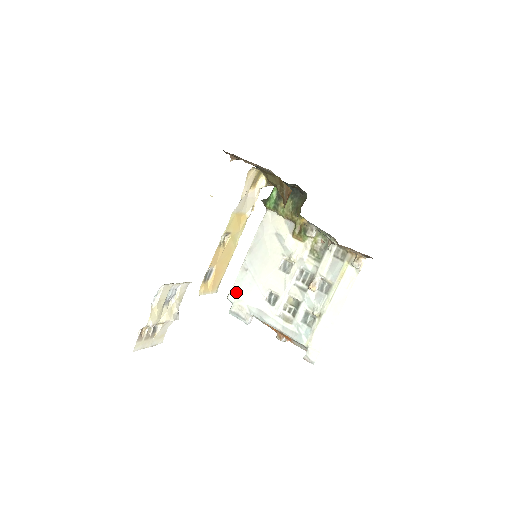
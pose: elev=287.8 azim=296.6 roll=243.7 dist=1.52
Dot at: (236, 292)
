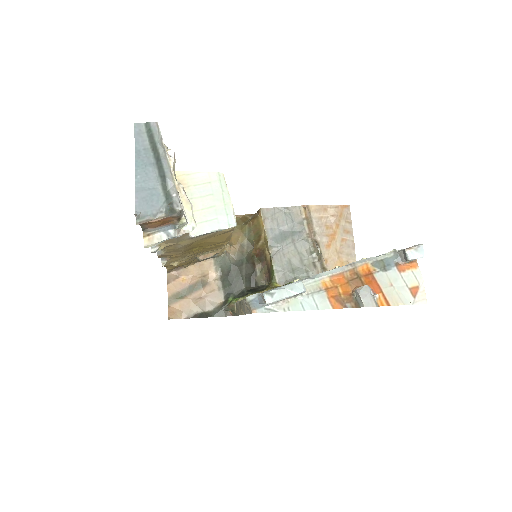
Dot at: occluded
